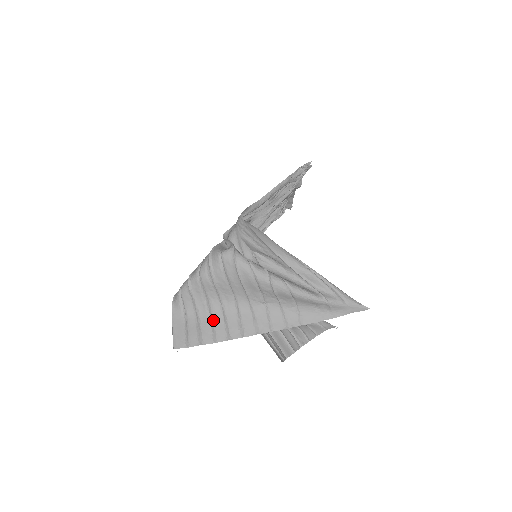
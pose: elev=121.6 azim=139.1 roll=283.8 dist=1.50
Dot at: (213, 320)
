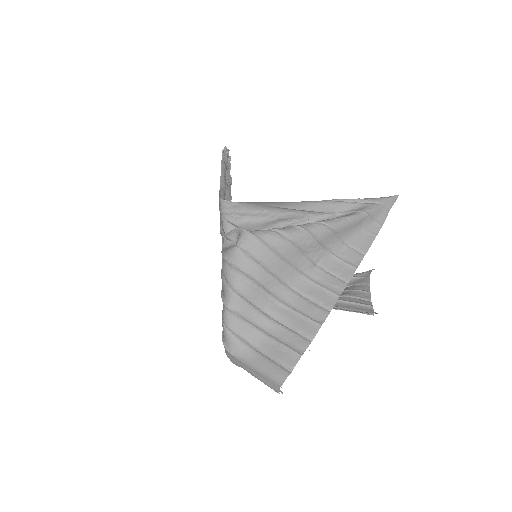
Dot at: (286, 324)
